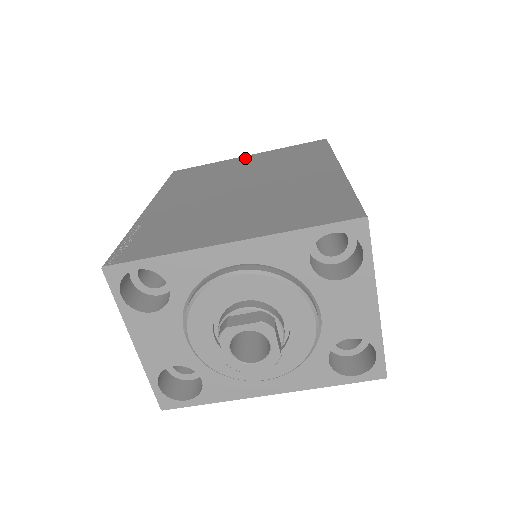
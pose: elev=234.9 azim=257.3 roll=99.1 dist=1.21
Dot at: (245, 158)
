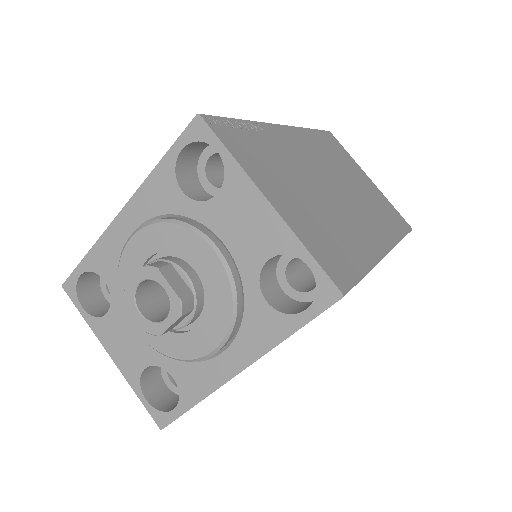
Dot at: occluded
